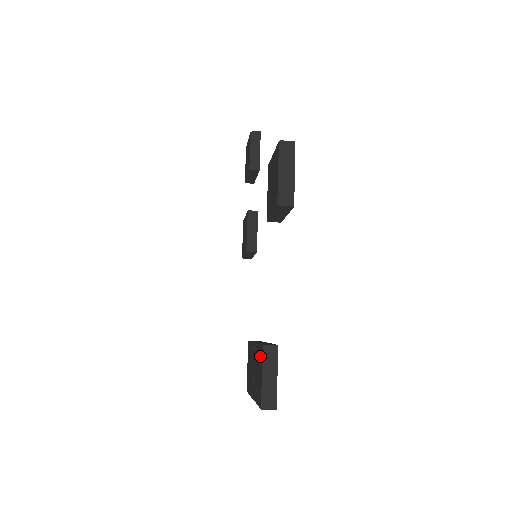
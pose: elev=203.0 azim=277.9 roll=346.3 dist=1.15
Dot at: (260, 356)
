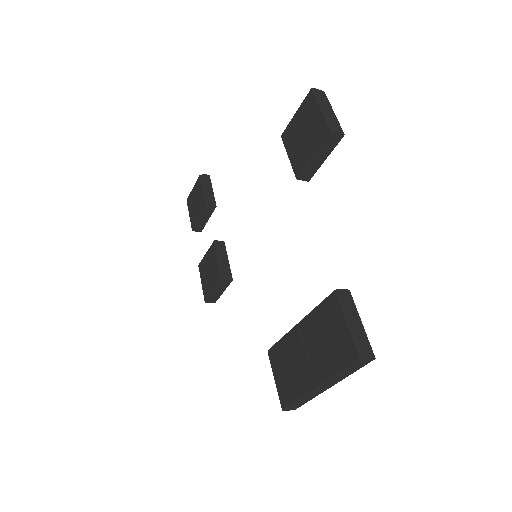
Dot at: (330, 310)
